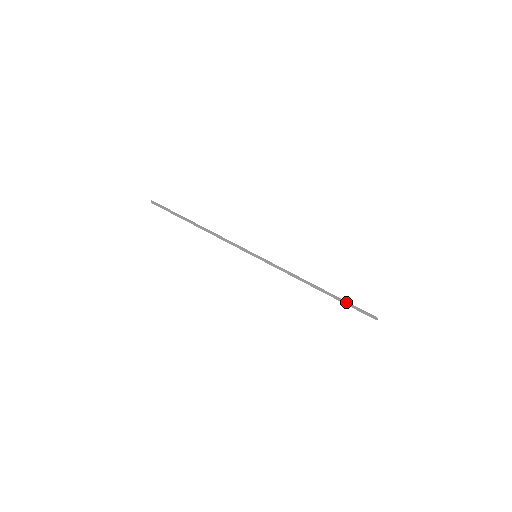
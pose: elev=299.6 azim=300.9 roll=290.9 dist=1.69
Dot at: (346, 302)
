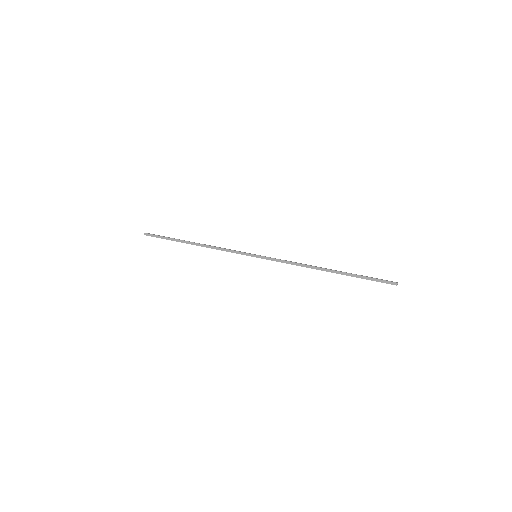
Dot at: (359, 275)
